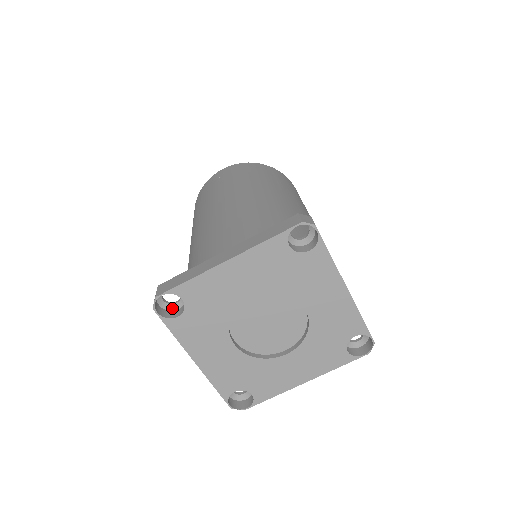
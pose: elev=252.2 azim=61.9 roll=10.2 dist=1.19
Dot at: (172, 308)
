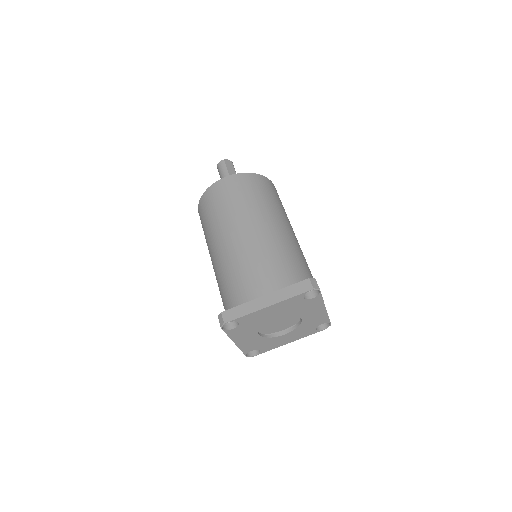
Dot at: occluded
